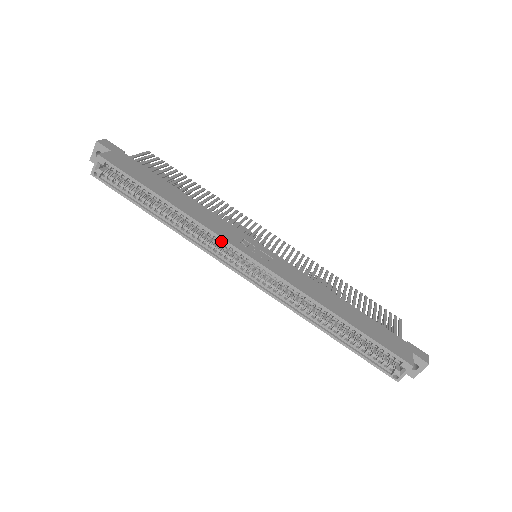
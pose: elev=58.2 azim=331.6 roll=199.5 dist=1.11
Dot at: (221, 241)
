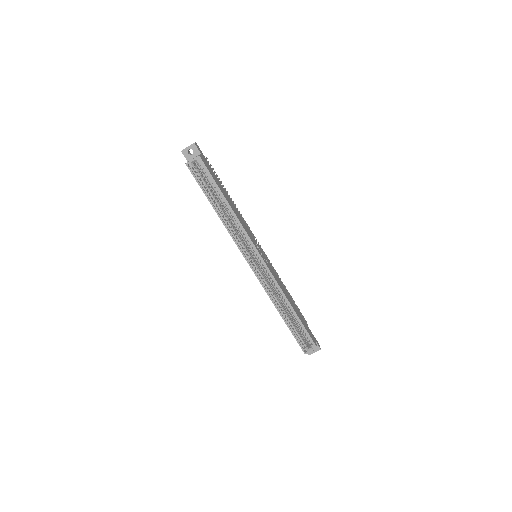
Dot at: occluded
